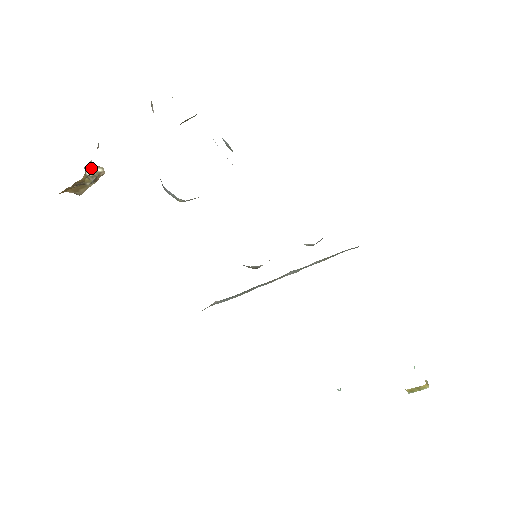
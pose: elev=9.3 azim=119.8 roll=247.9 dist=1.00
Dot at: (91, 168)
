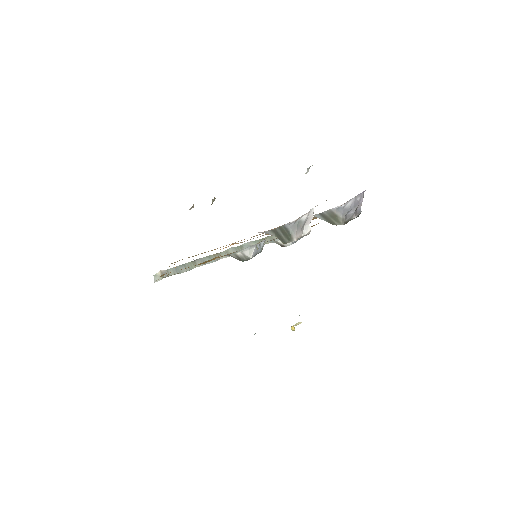
Dot at: (212, 201)
